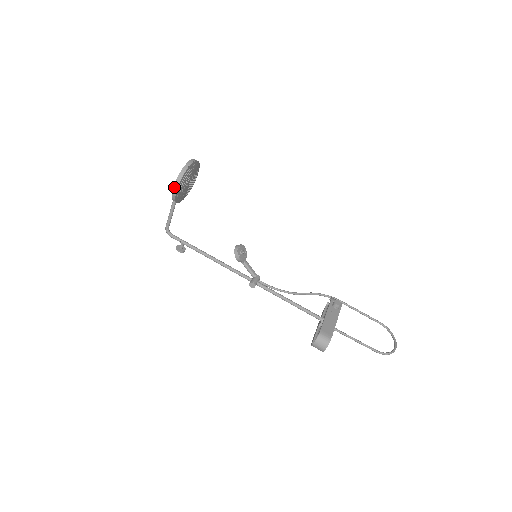
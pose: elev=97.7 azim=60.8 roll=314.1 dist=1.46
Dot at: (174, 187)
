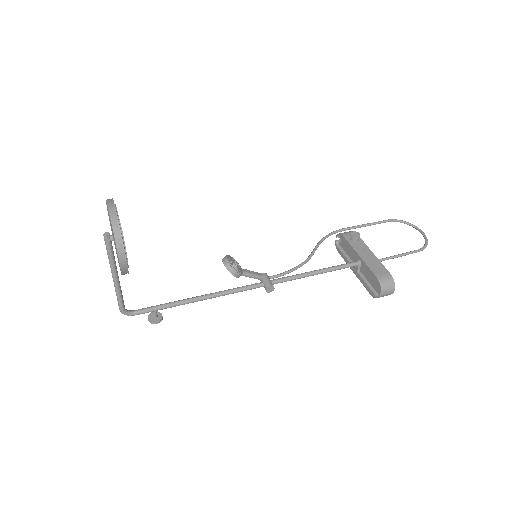
Dot at: (120, 259)
